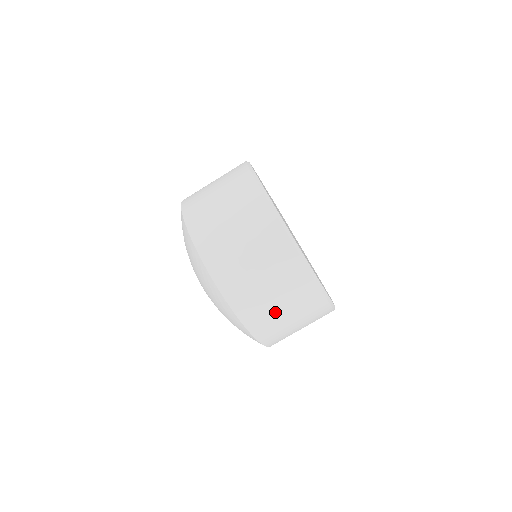
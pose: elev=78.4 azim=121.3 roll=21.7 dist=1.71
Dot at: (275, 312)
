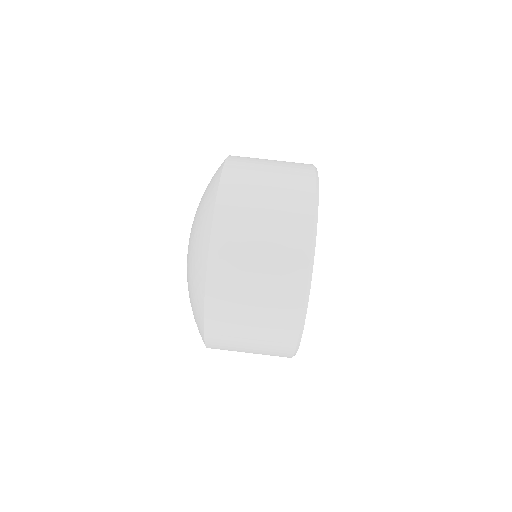
Dot at: (241, 345)
